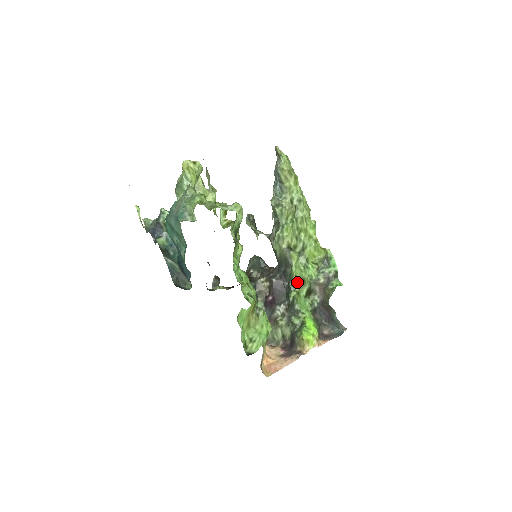
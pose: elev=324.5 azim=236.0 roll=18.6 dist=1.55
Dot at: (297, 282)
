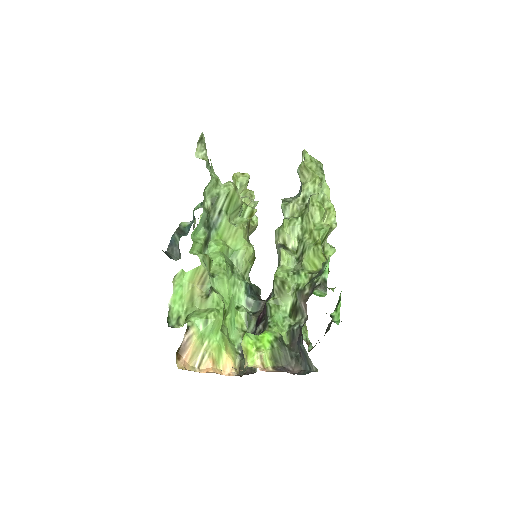
Dot at: (274, 283)
